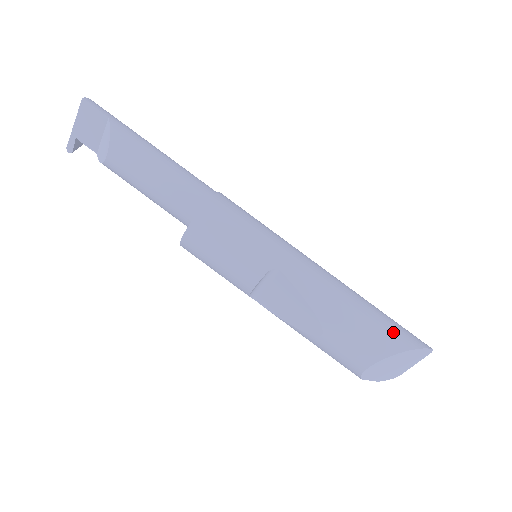
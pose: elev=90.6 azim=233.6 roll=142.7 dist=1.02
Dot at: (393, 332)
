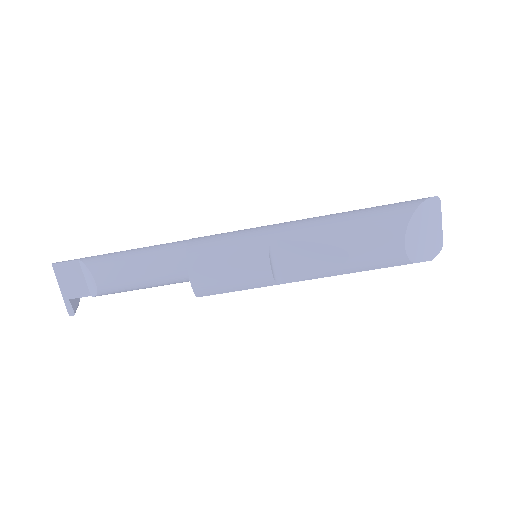
Dot at: (395, 207)
